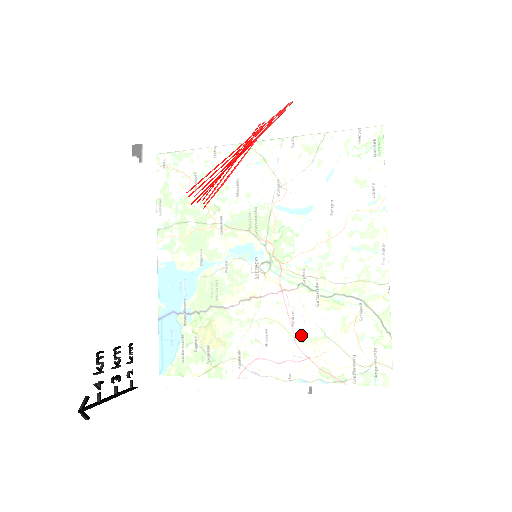
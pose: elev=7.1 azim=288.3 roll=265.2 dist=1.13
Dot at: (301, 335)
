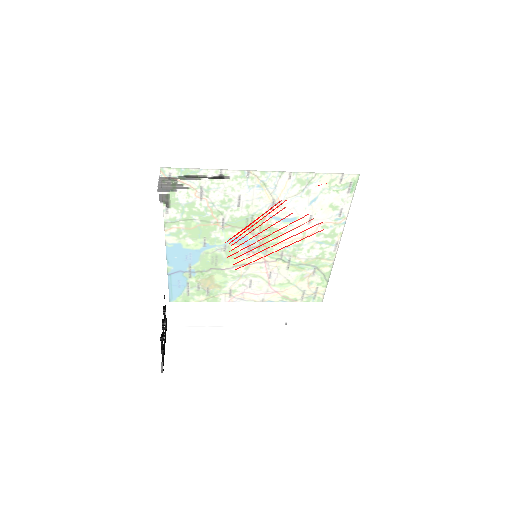
Dot at: (286, 304)
